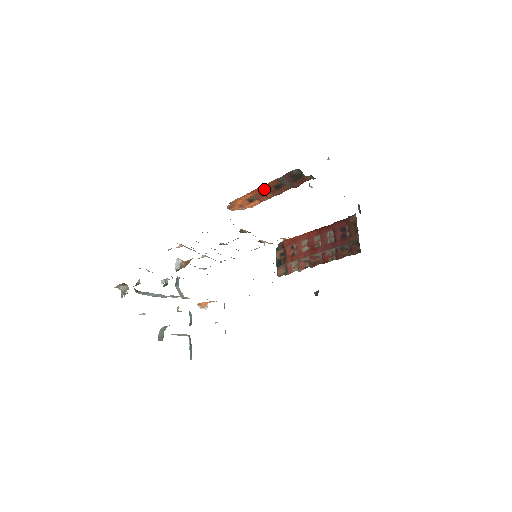
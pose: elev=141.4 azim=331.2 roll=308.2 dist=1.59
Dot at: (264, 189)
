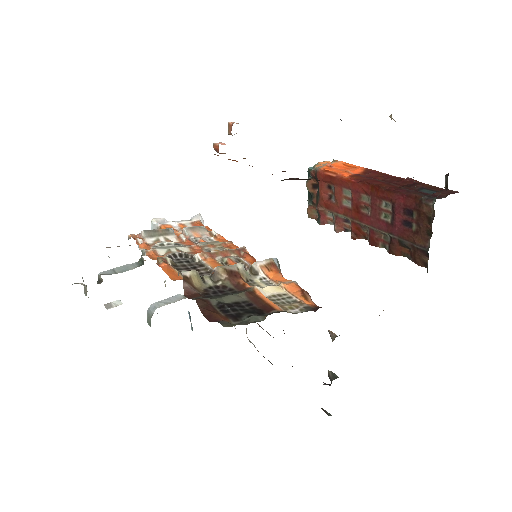
Dot at: occluded
